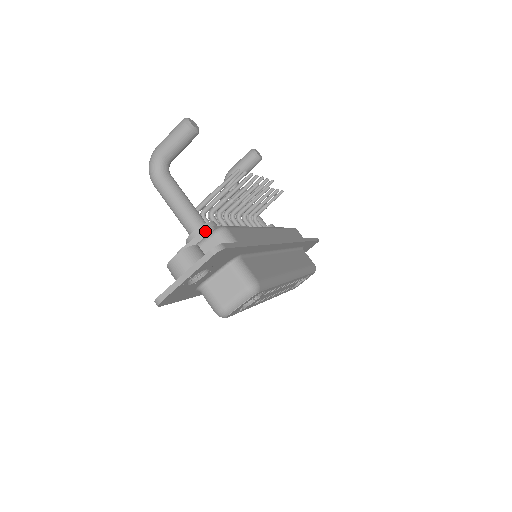
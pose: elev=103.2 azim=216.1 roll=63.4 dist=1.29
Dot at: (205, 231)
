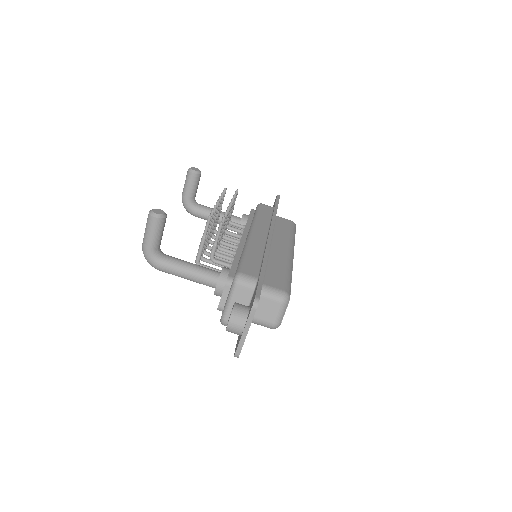
Dot at: (227, 284)
